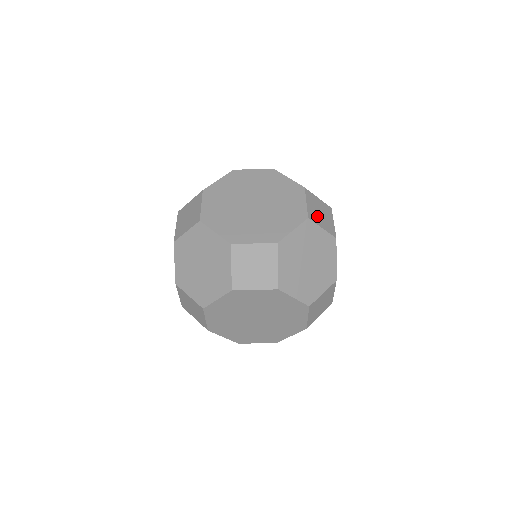
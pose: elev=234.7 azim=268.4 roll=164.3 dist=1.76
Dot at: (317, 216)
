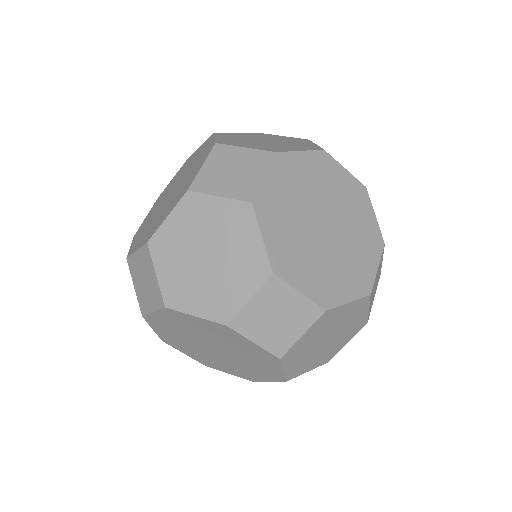
Dot at: occluded
